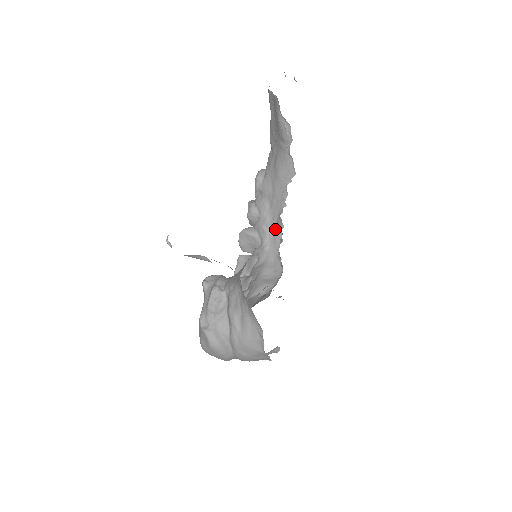
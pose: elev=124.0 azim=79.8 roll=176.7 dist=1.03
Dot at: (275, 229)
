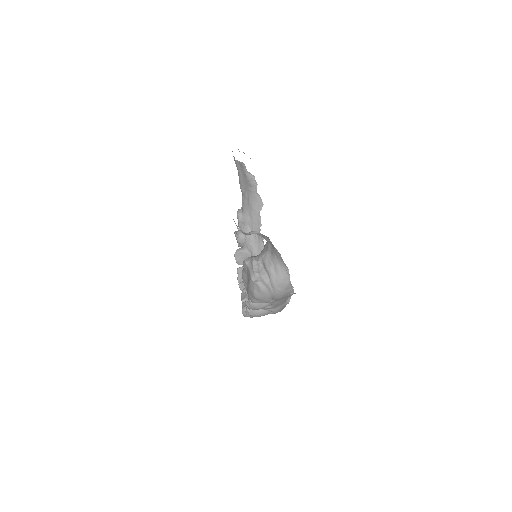
Dot at: (258, 242)
